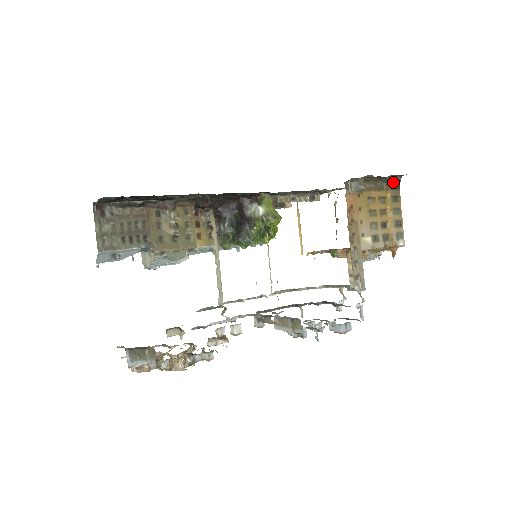
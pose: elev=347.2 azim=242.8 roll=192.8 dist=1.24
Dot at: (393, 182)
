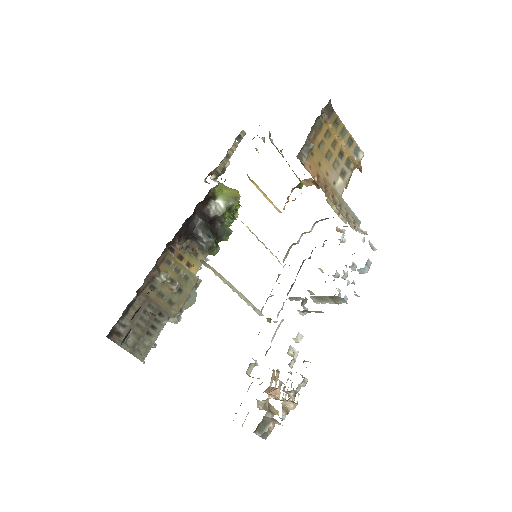
Dot at: (326, 109)
